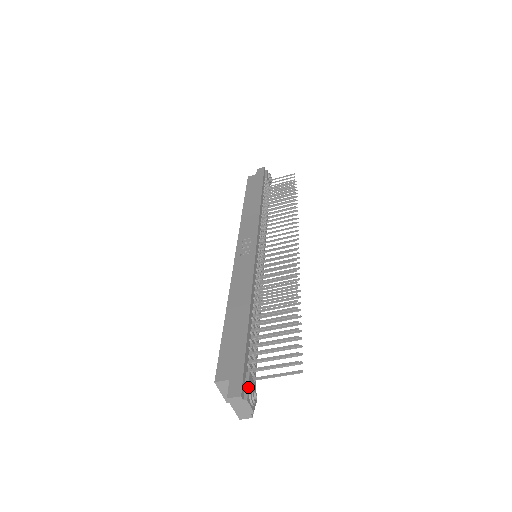
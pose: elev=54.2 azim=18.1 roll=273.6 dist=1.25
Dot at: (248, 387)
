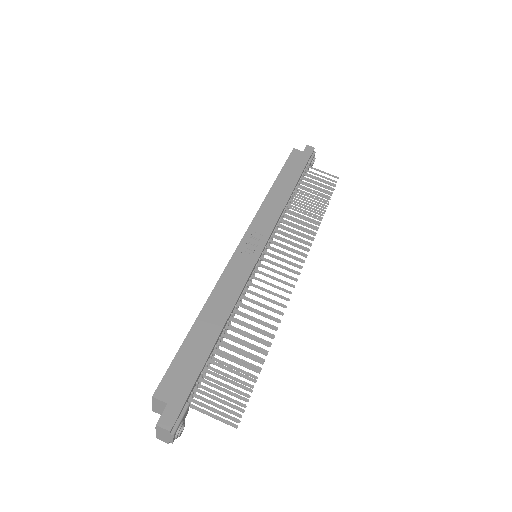
Dot at: (181, 421)
